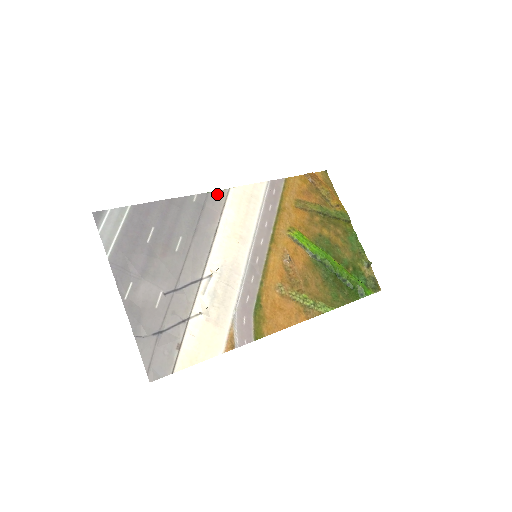
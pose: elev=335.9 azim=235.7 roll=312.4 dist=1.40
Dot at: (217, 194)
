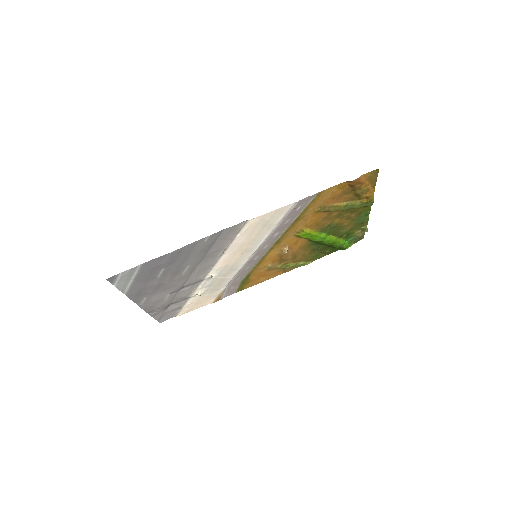
Dot at: (232, 228)
